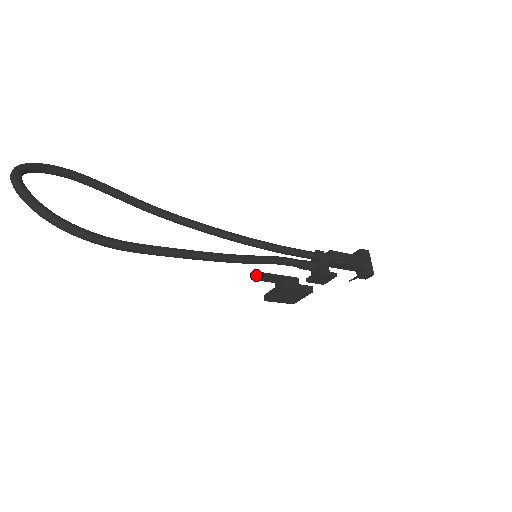
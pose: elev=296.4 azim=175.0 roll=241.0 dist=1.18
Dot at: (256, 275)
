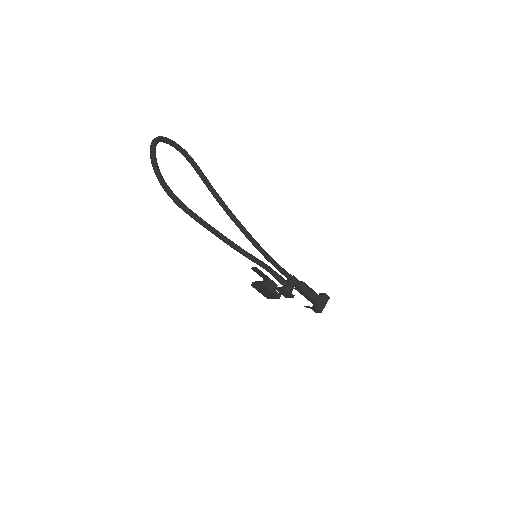
Dot at: (253, 267)
